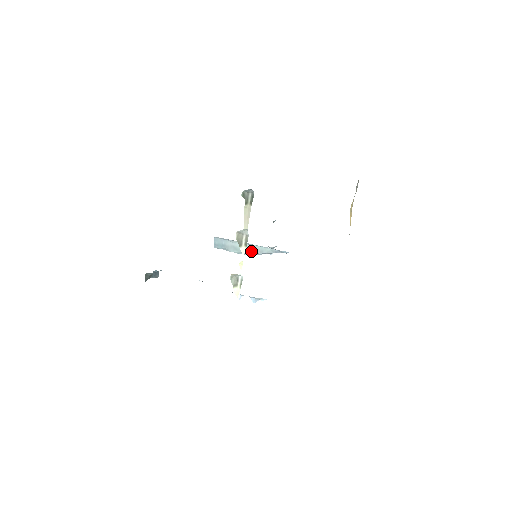
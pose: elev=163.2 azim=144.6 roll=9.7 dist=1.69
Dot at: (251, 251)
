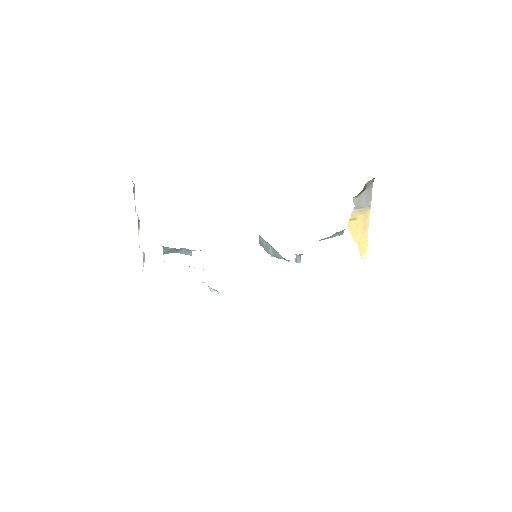
Dot at: (273, 253)
